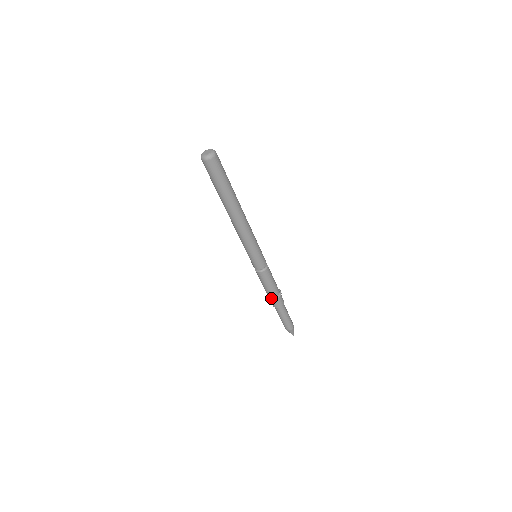
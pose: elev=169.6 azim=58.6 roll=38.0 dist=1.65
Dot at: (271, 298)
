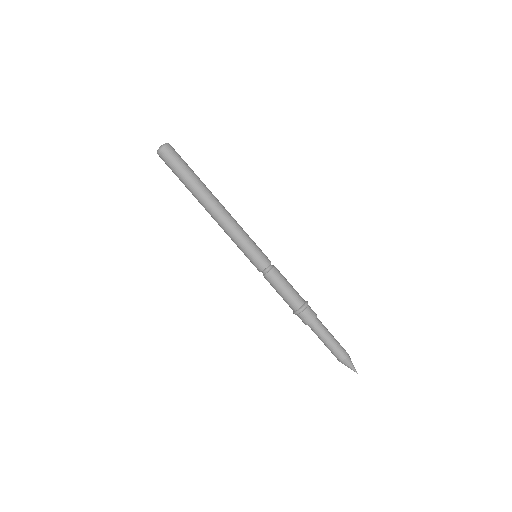
Dot at: (296, 310)
